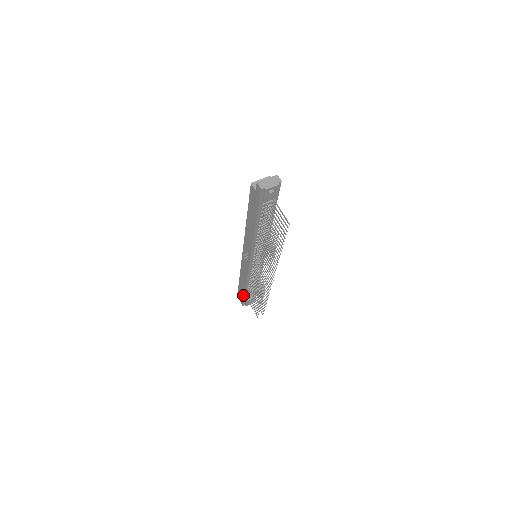
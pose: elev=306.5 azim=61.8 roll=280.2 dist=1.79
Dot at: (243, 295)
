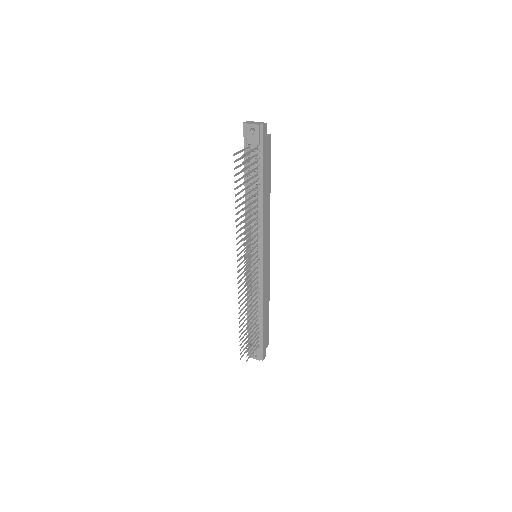
Dot at: occluded
